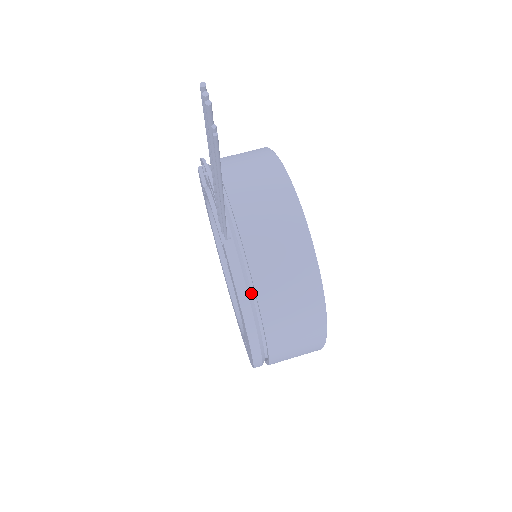
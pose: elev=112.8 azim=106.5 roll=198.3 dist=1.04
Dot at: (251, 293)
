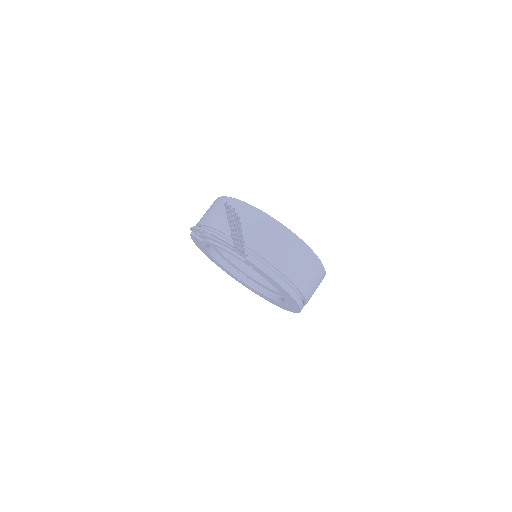
Dot at: (276, 273)
